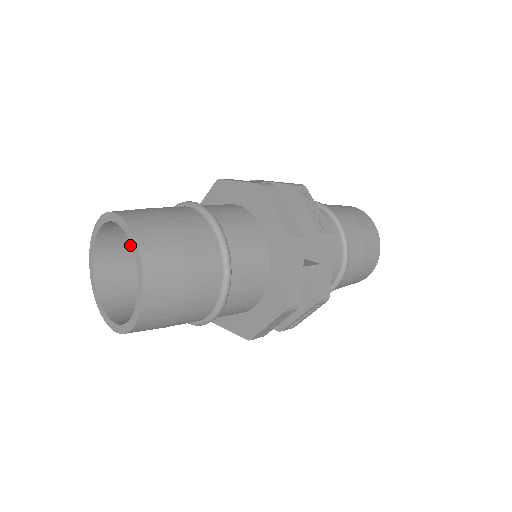
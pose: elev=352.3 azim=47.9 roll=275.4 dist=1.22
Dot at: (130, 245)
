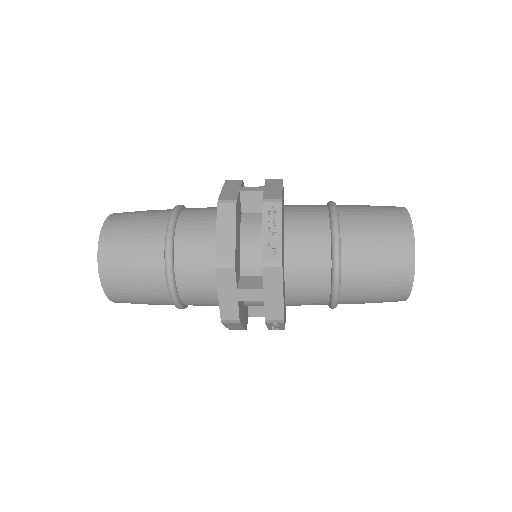
Dot at: occluded
